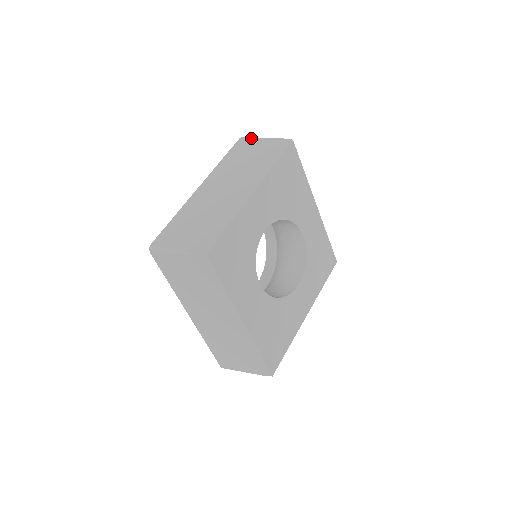
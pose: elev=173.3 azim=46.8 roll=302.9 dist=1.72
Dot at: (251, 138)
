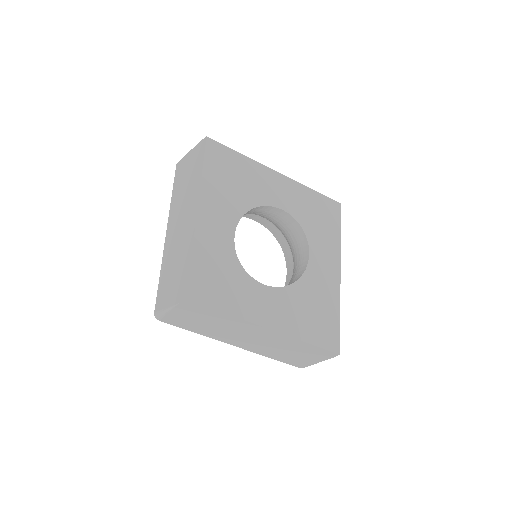
Dot at: (182, 159)
